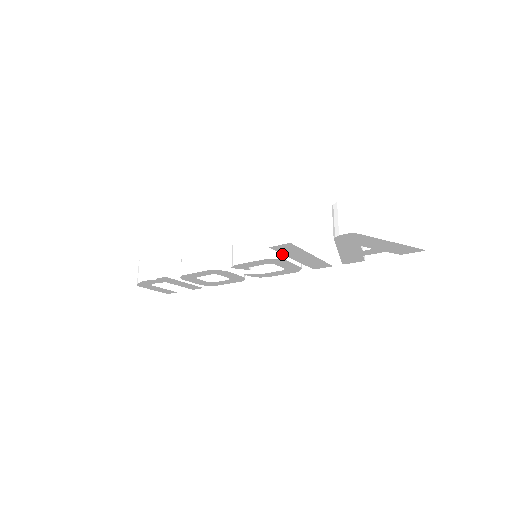
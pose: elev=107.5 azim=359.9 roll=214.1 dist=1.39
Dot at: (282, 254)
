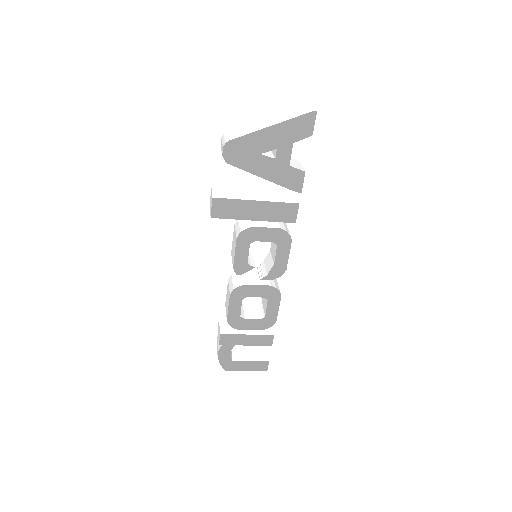
Dot at: (247, 226)
